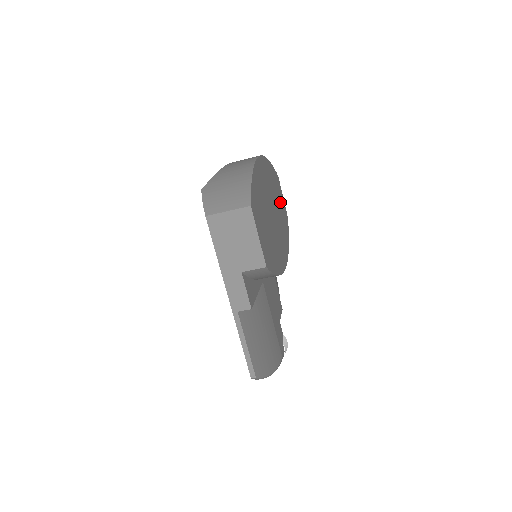
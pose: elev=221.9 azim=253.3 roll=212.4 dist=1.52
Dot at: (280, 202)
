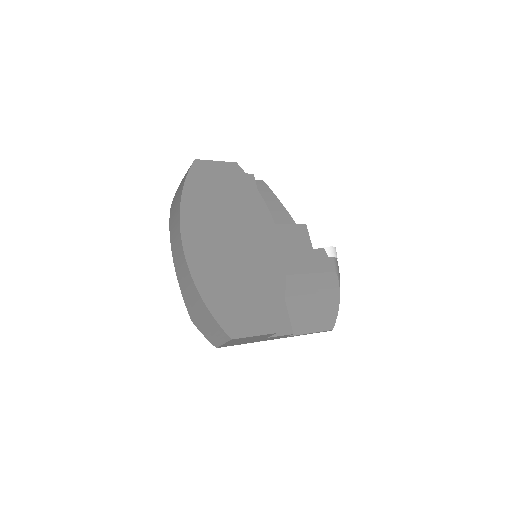
Dot at: (222, 187)
